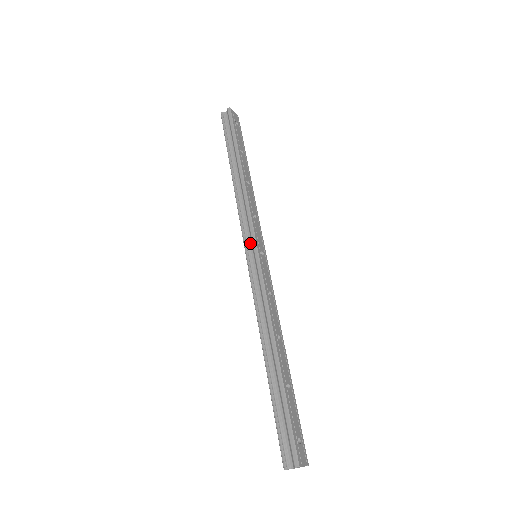
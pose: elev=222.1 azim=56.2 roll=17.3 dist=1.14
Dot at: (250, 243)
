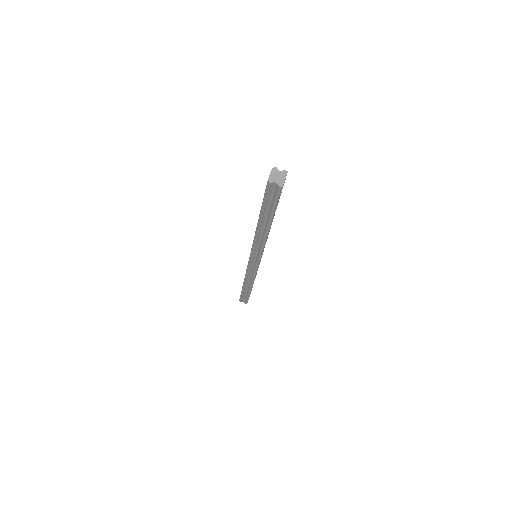
Dot at: occluded
